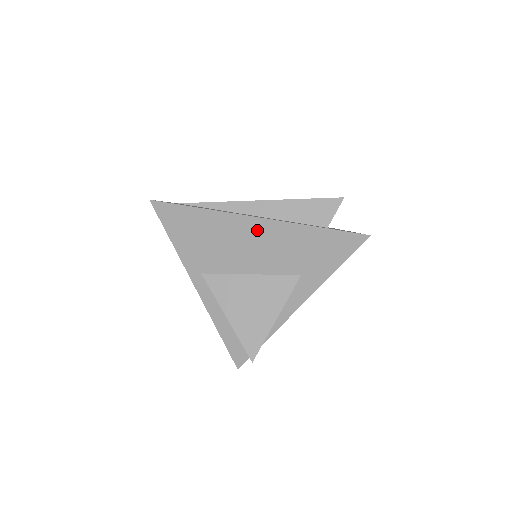
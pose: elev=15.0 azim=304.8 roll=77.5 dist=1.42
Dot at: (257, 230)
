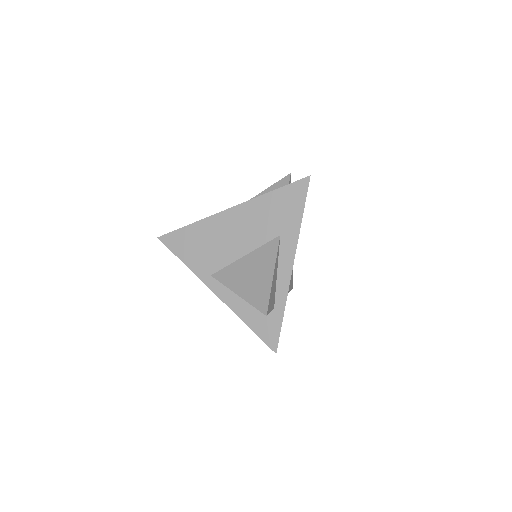
Dot at: (233, 218)
